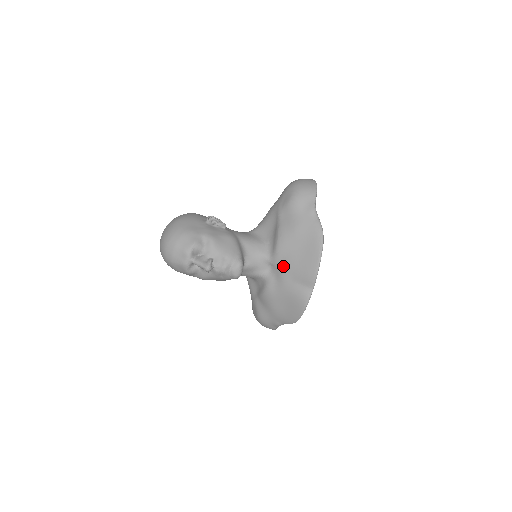
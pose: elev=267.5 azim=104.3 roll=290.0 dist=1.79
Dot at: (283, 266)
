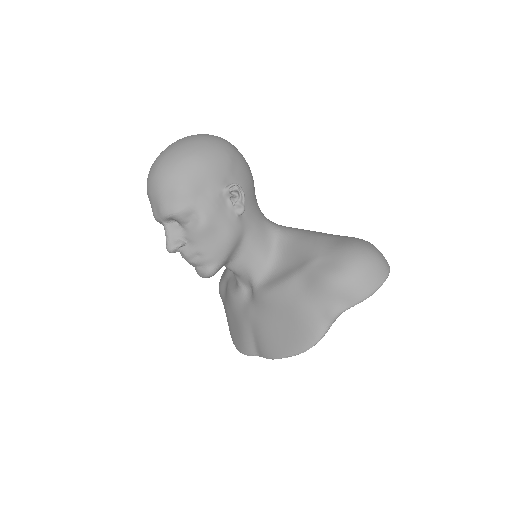
Dot at: (257, 309)
